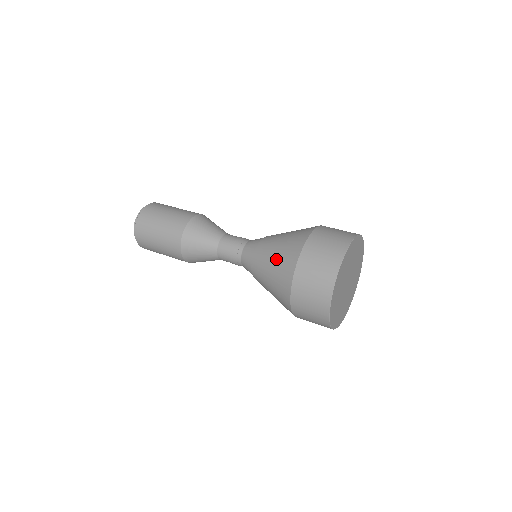
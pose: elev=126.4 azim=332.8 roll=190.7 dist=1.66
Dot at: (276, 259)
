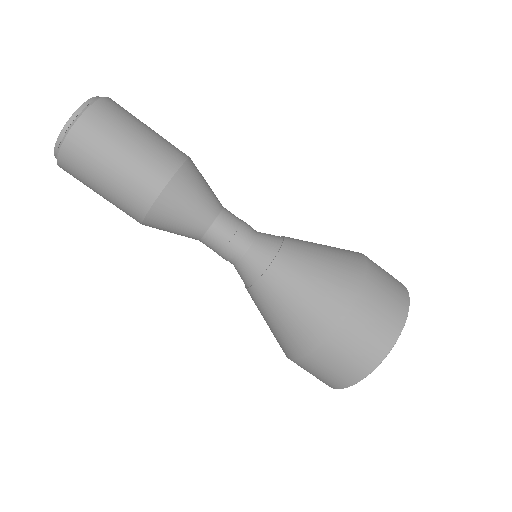
Dot at: (321, 278)
